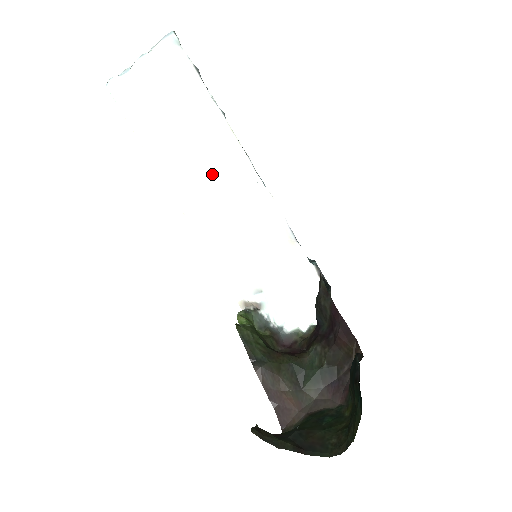
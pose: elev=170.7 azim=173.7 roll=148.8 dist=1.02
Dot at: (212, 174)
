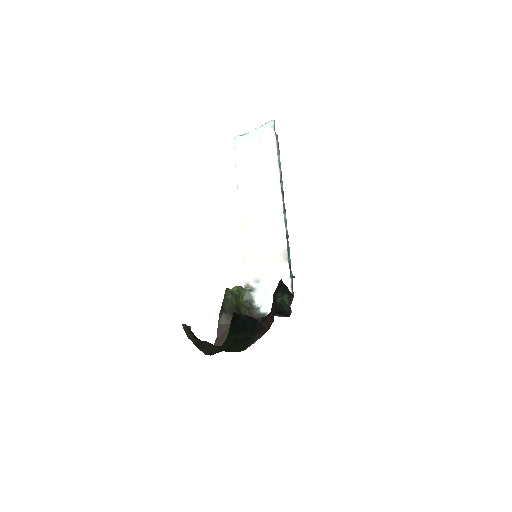
Dot at: (262, 204)
